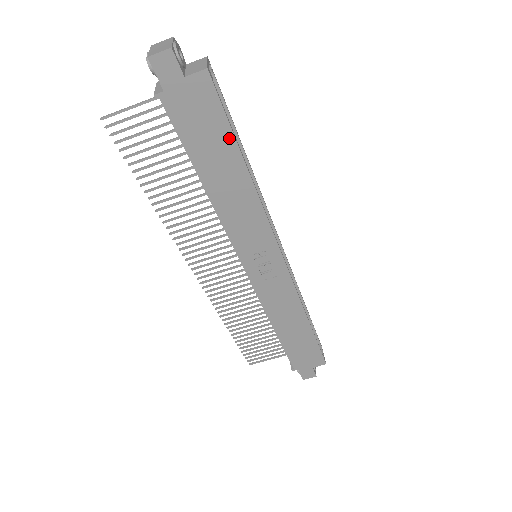
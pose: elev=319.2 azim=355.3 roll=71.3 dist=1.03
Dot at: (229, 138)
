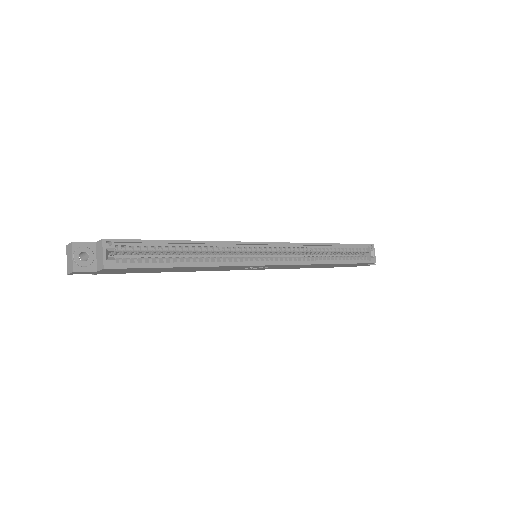
Dot at: (159, 268)
